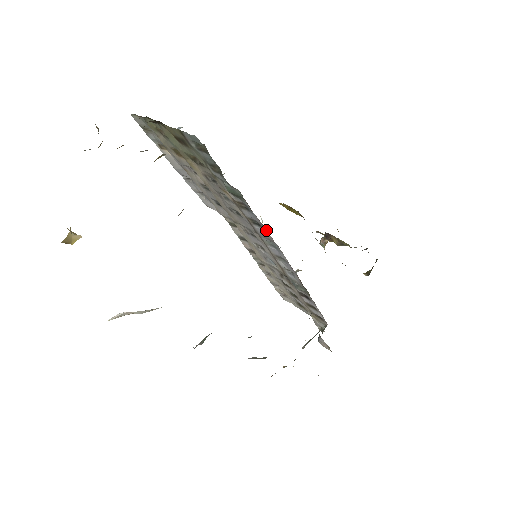
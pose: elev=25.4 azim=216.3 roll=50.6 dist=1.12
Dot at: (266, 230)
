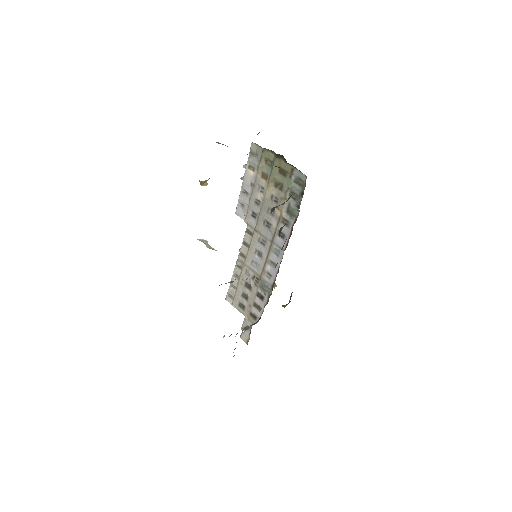
Dot at: (287, 241)
